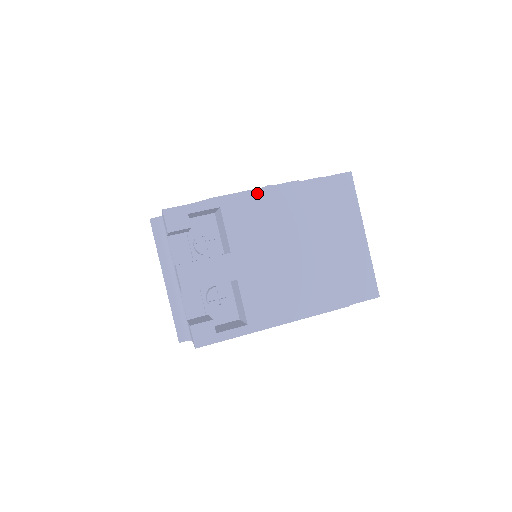
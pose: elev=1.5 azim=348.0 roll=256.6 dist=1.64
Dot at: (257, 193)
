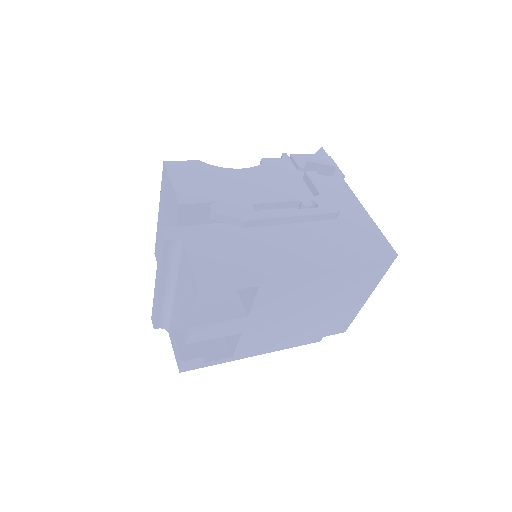
Dot at: (303, 275)
